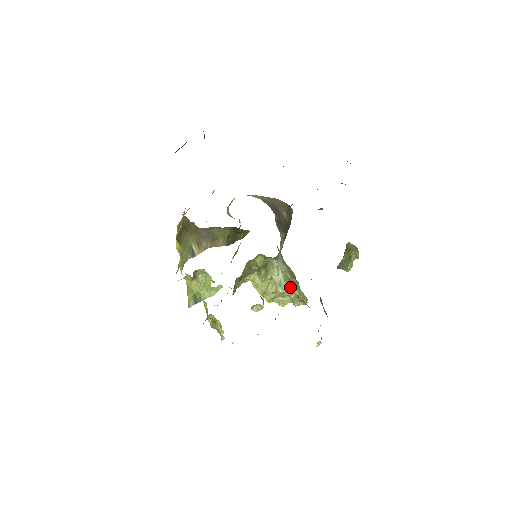
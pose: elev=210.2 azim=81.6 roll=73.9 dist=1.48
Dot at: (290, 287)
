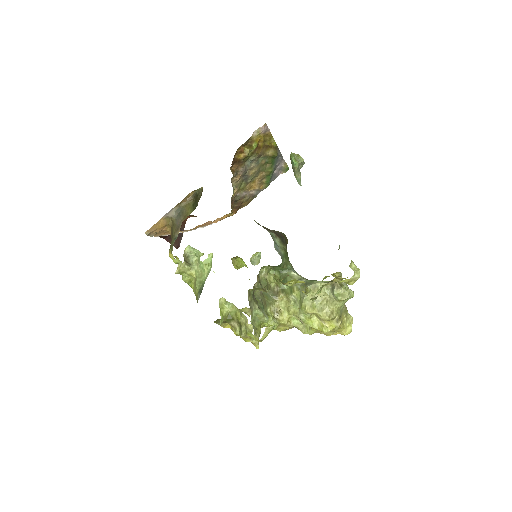
Dot at: (318, 281)
